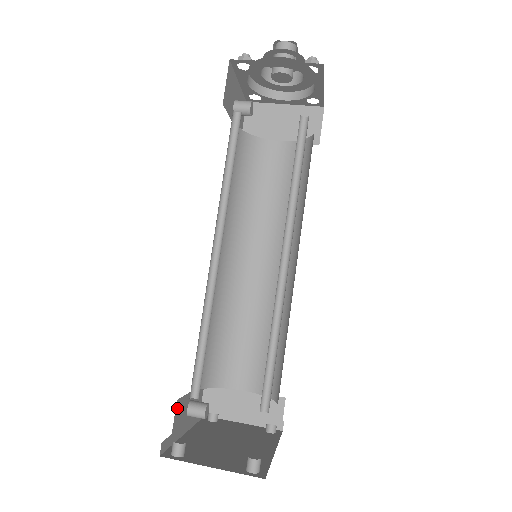
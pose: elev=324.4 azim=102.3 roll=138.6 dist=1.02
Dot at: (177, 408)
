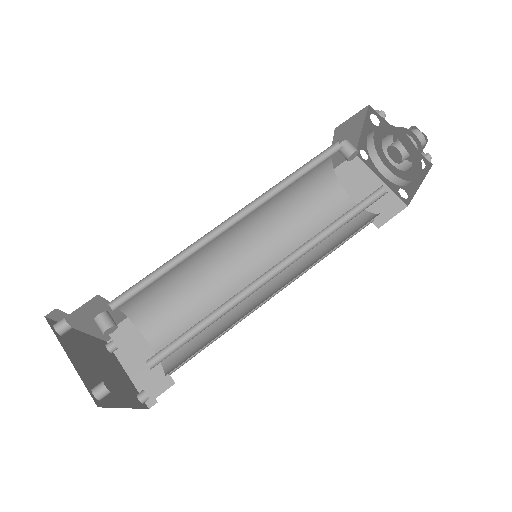
Dot at: (92, 301)
